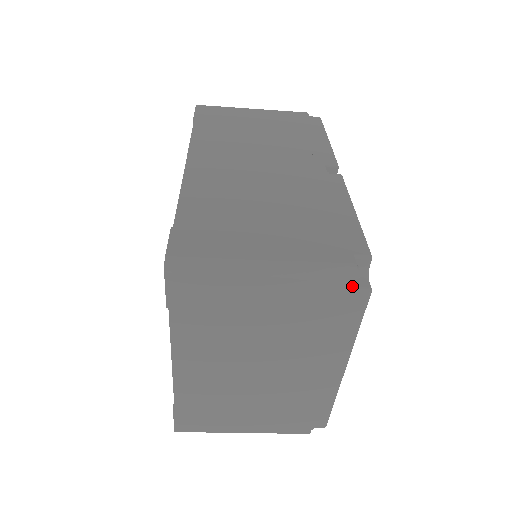
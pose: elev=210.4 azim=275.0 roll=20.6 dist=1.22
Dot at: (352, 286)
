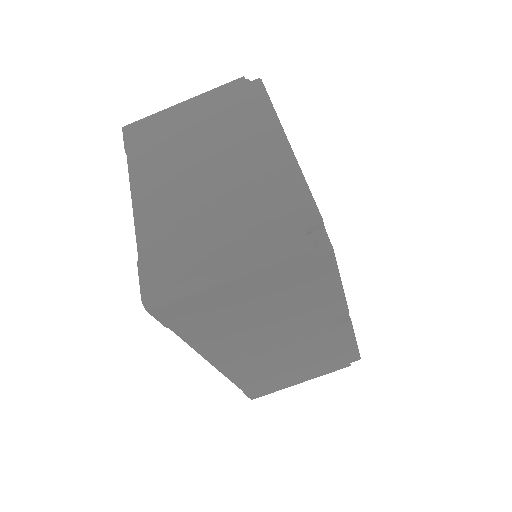
Dot at: (244, 81)
